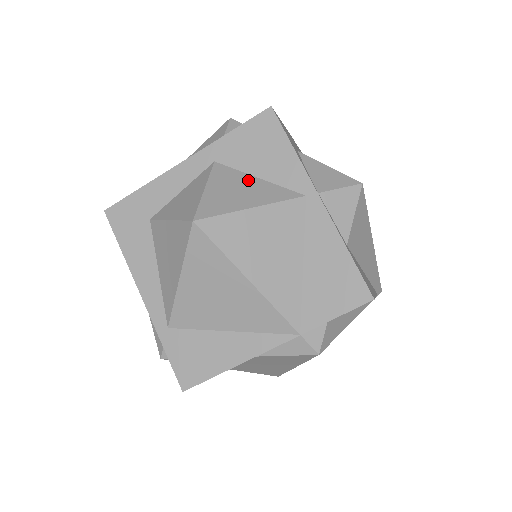
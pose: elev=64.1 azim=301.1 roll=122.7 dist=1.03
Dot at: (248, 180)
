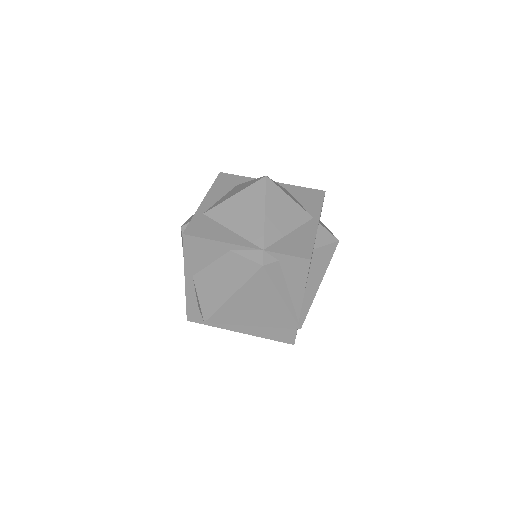
Dot at: (294, 198)
